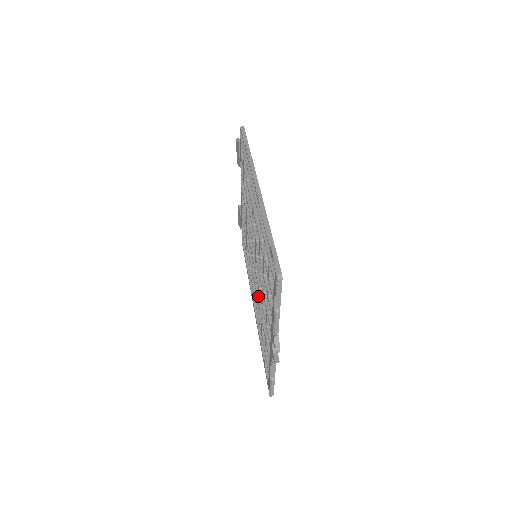
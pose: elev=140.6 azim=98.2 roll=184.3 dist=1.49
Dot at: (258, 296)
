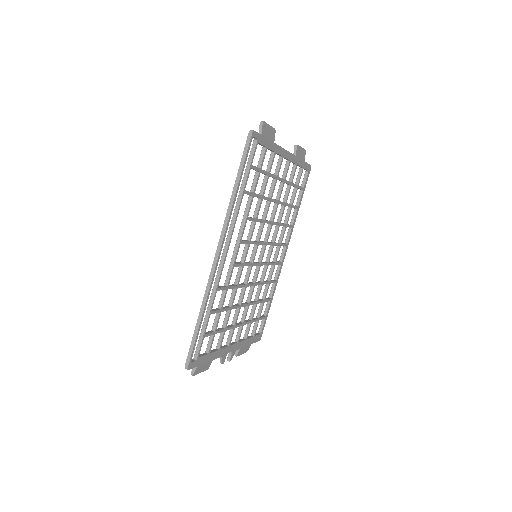
Dot at: occluded
